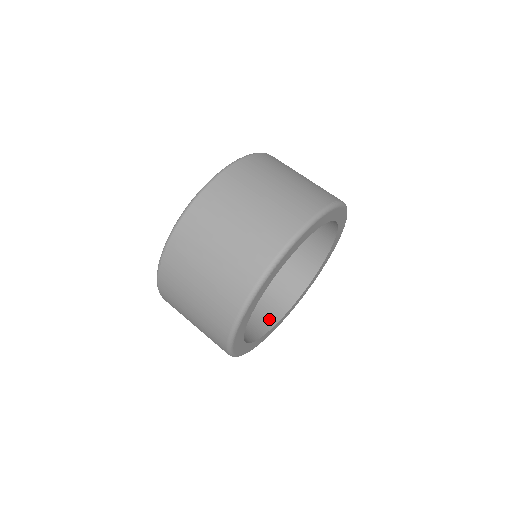
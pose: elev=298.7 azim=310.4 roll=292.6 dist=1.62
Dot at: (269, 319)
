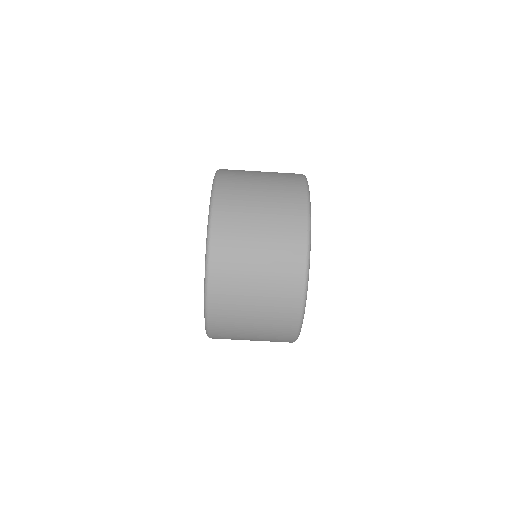
Dot at: occluded
